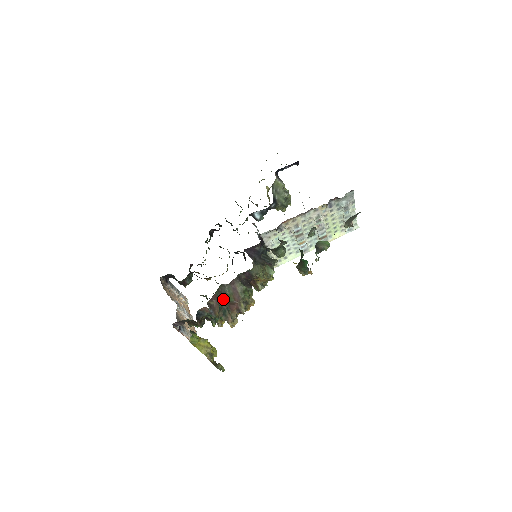
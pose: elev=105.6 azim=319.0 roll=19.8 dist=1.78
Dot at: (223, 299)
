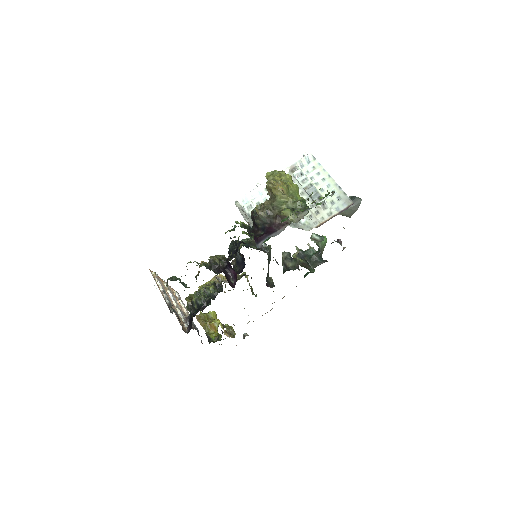
Dot at: occluded
